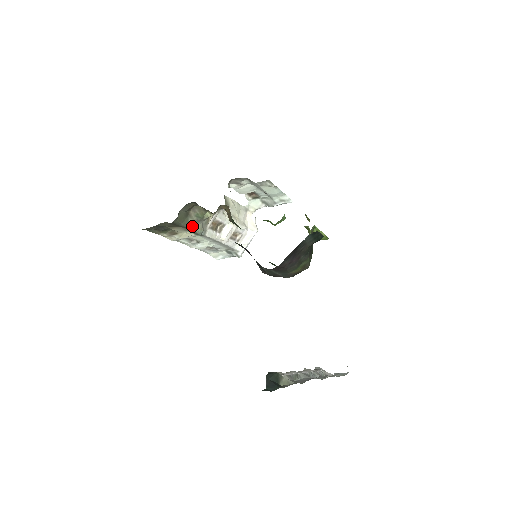
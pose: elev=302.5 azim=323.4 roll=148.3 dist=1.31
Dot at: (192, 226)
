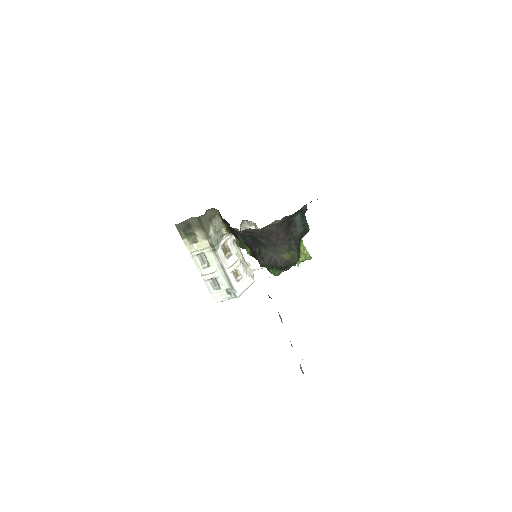
Dot at: (211, 234)
